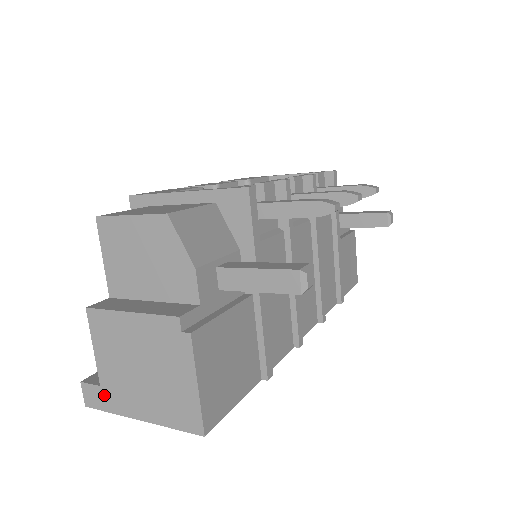
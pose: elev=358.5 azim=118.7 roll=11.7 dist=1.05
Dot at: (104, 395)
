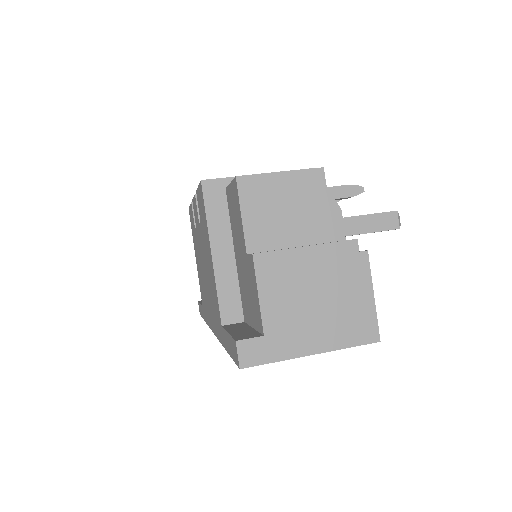
Dot at: (269, 344)
